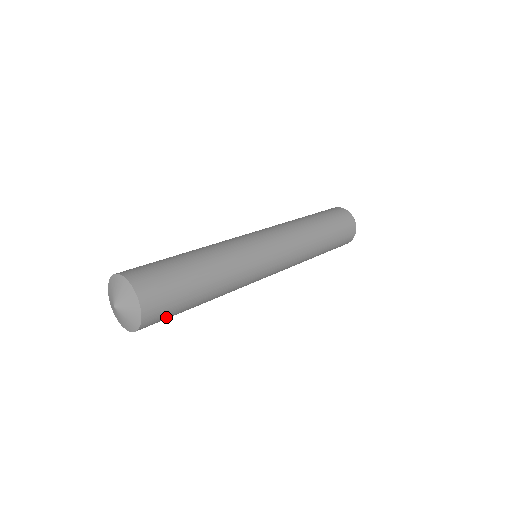
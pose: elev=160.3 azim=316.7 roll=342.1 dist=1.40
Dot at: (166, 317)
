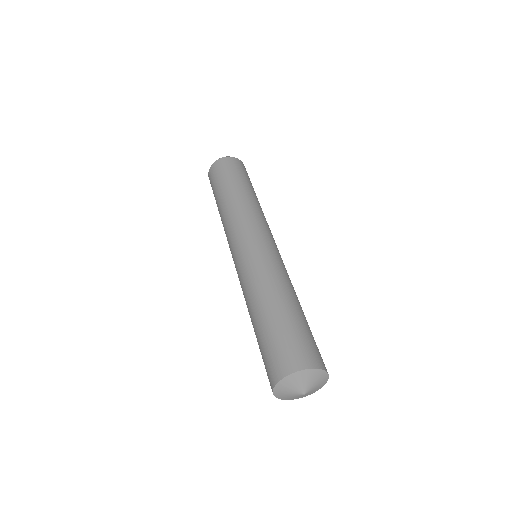
Dot at: occluded
